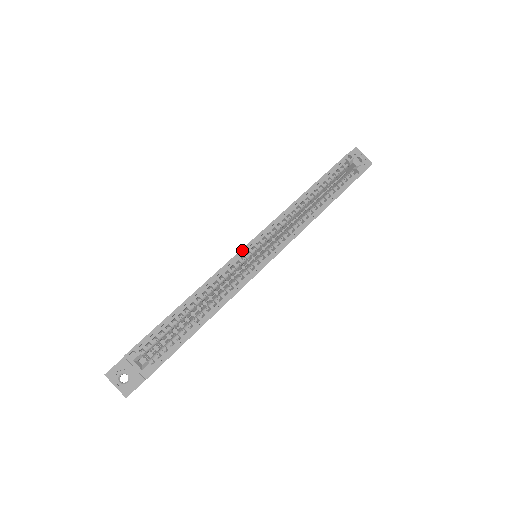
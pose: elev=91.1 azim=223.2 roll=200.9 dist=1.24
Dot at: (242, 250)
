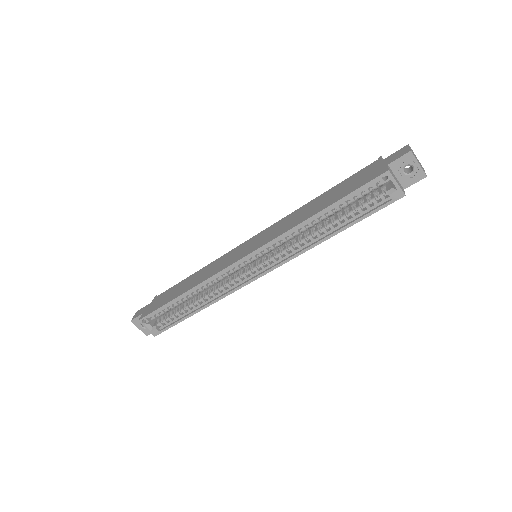
Dot at: (232, 265)
